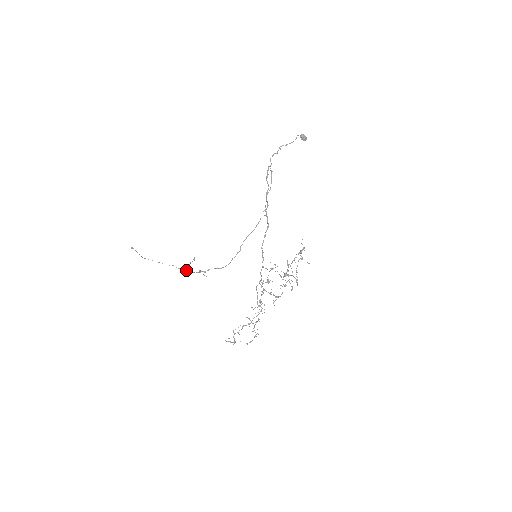
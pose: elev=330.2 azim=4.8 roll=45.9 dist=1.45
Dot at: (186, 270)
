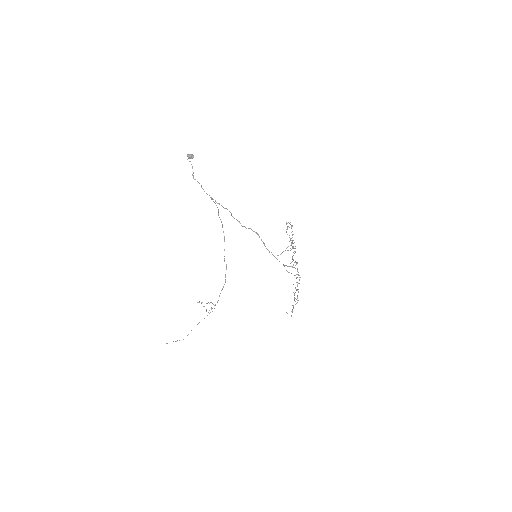
Dot at: occluded
